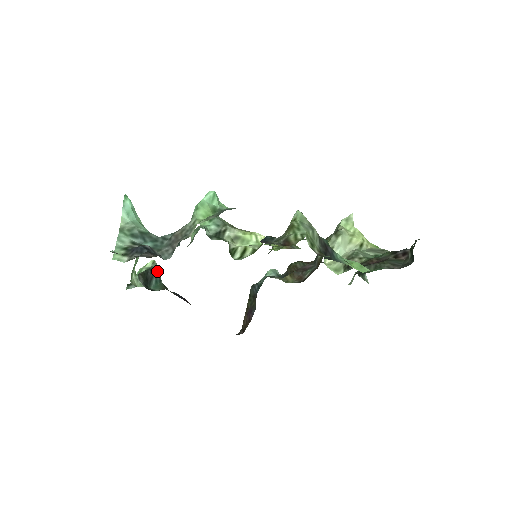
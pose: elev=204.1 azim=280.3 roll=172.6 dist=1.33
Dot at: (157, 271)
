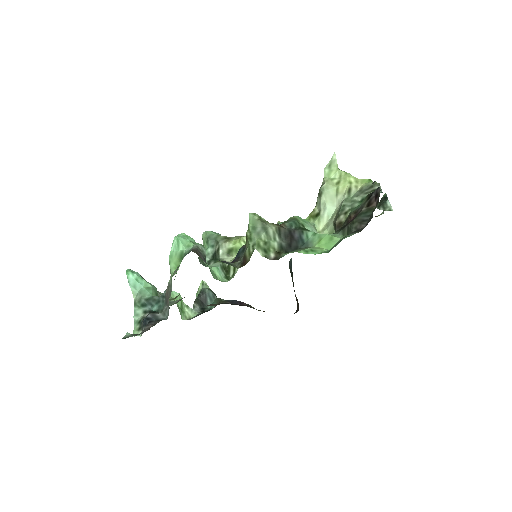
Dot at: (208, 290)
